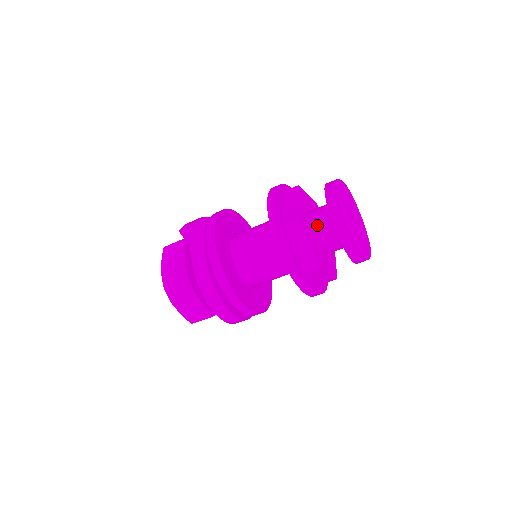
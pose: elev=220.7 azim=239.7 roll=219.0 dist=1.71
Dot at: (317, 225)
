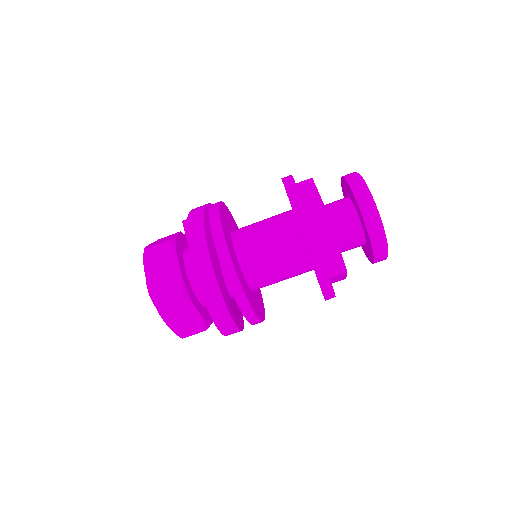
Dot at: (330, 205)
